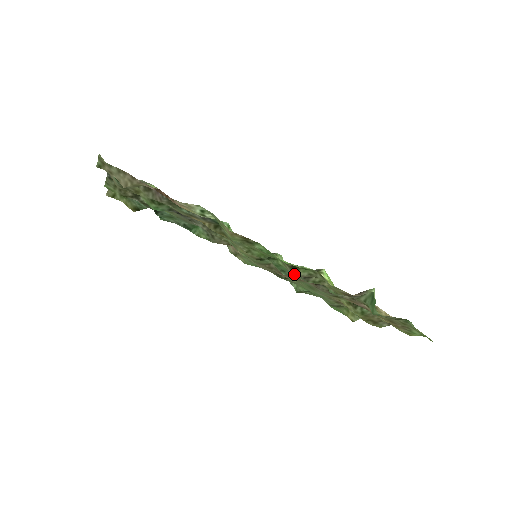
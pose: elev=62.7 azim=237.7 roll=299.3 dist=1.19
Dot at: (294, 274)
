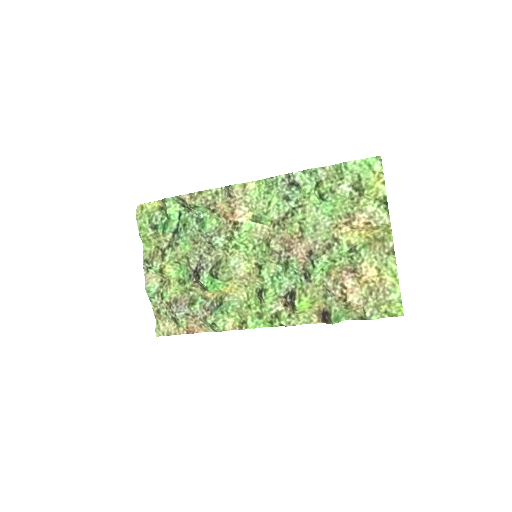
Dot at: (281, 308)
